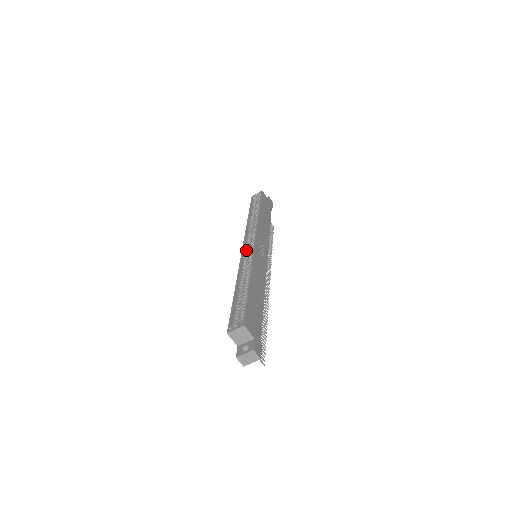
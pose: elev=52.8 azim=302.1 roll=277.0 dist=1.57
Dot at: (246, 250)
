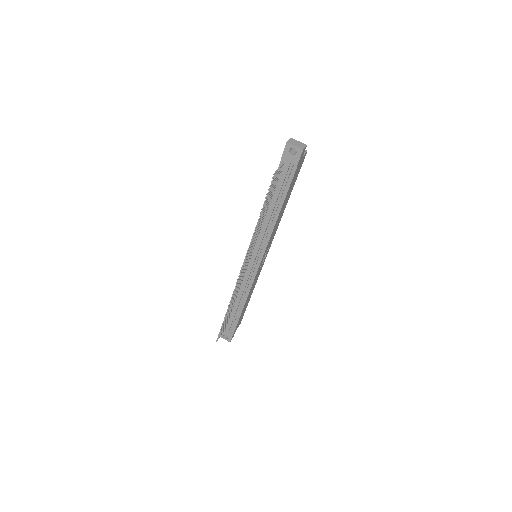
Dot at: occluded
